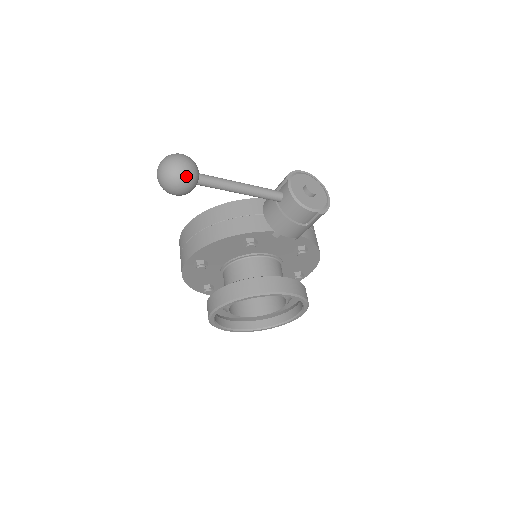
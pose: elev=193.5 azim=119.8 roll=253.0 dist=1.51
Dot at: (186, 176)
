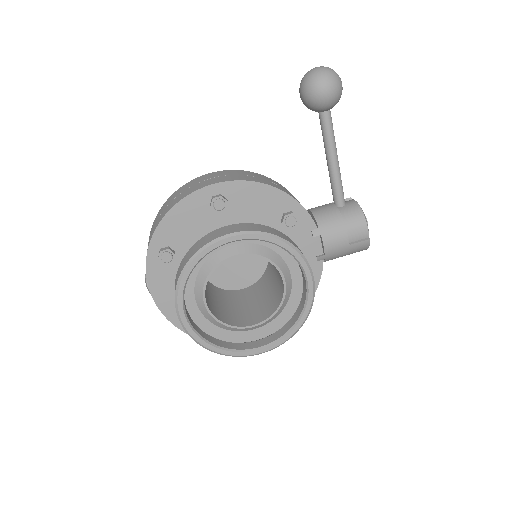
Dot at: (341, 88)
